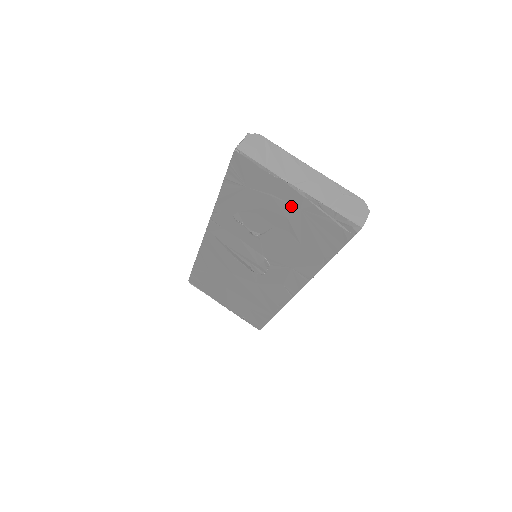
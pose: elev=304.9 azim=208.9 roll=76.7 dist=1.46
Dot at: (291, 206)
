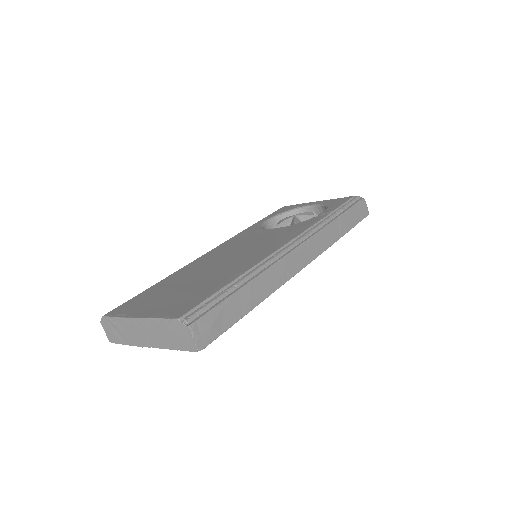
Dot at: occluded
